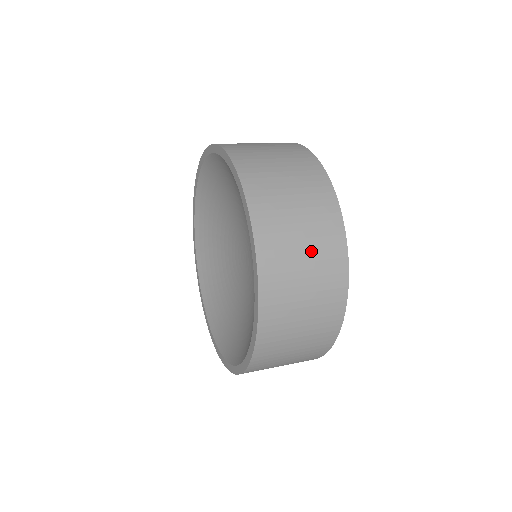
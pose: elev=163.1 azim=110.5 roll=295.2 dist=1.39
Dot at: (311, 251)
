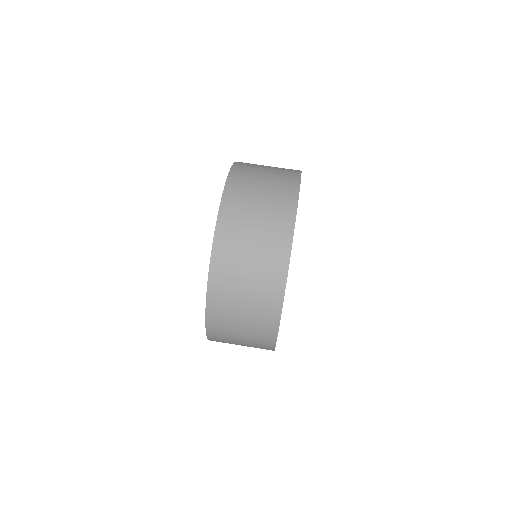
Dot at: occluded
